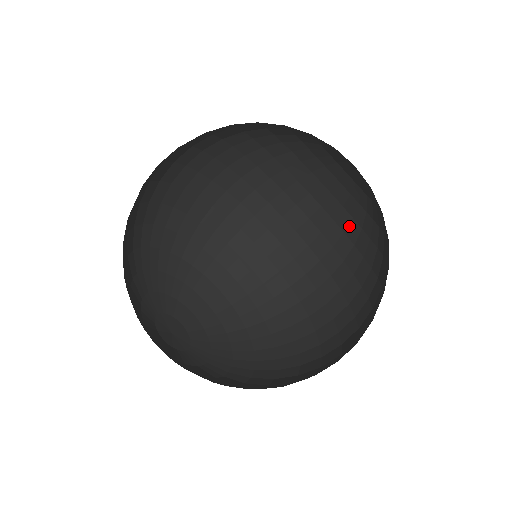
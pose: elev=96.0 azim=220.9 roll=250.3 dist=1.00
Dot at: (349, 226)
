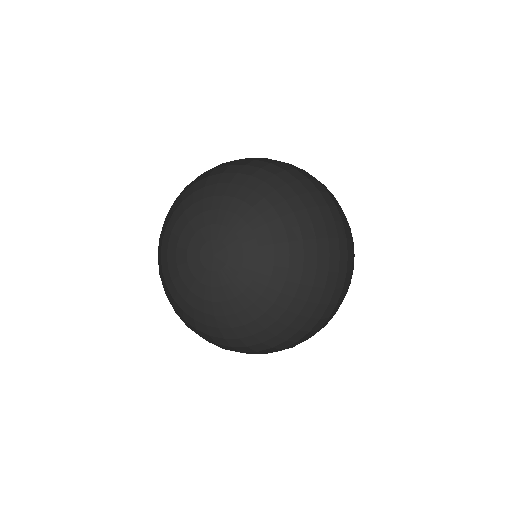
Dot at: (349, 227)
